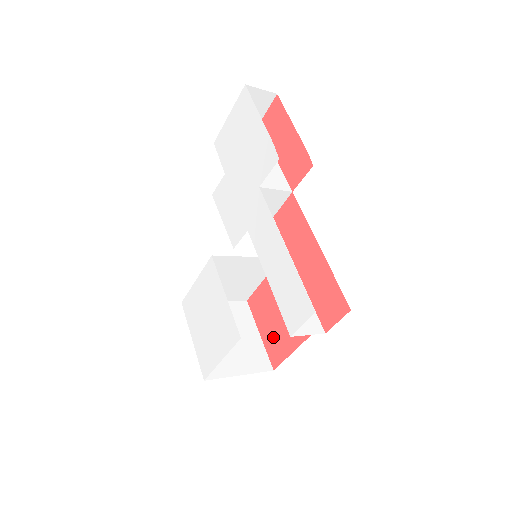
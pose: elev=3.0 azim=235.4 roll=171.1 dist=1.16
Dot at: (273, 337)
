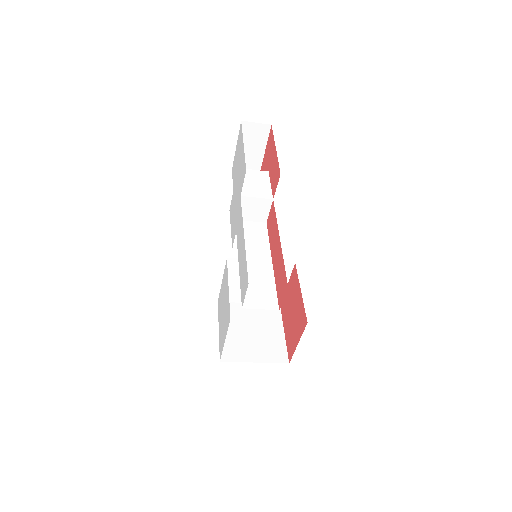
Dot at: (290, 333)
